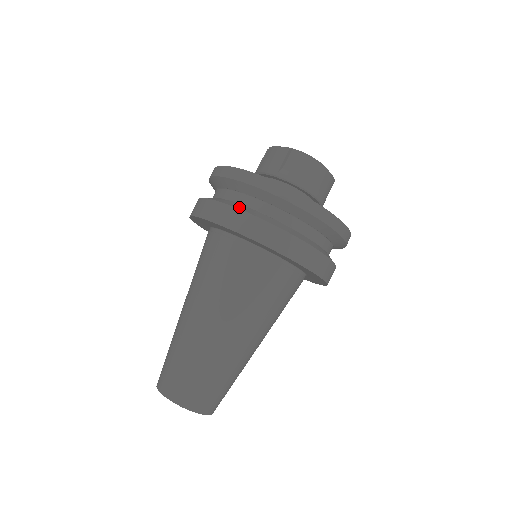
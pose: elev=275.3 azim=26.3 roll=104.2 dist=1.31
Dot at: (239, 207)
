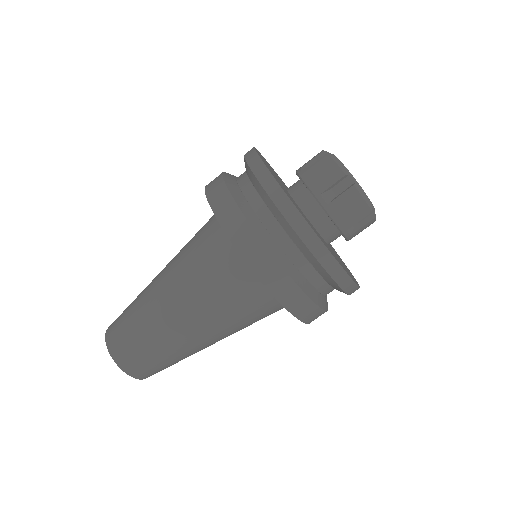
Dot at: (315, 298)
